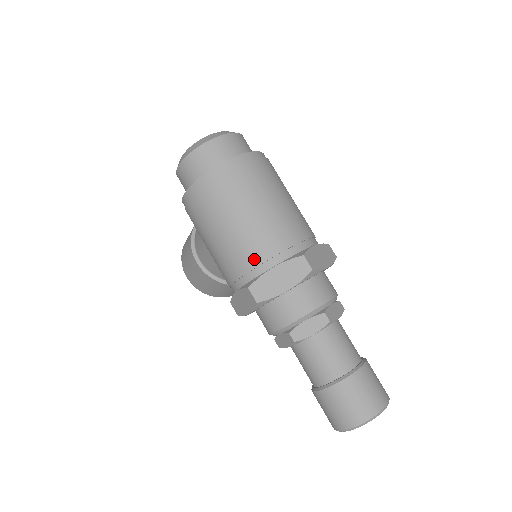
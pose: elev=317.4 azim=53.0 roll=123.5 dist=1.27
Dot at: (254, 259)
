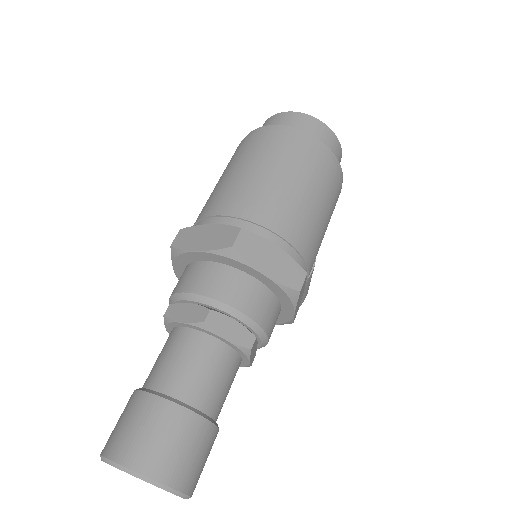
Dot at: (210, 209)
